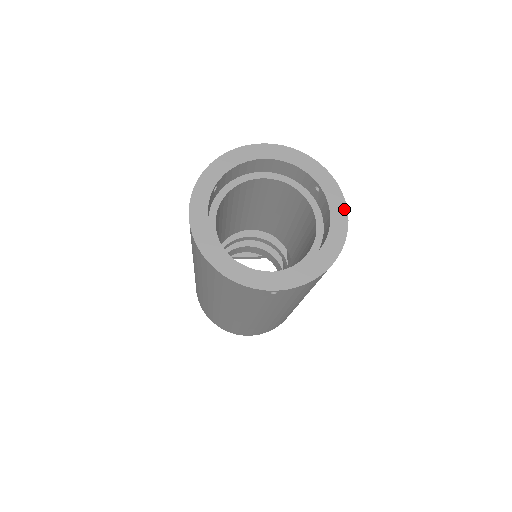
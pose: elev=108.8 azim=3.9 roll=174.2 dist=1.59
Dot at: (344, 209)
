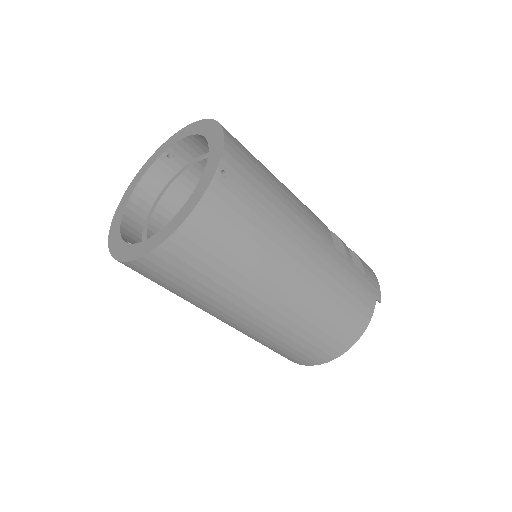
Dot at: (193, 206)
